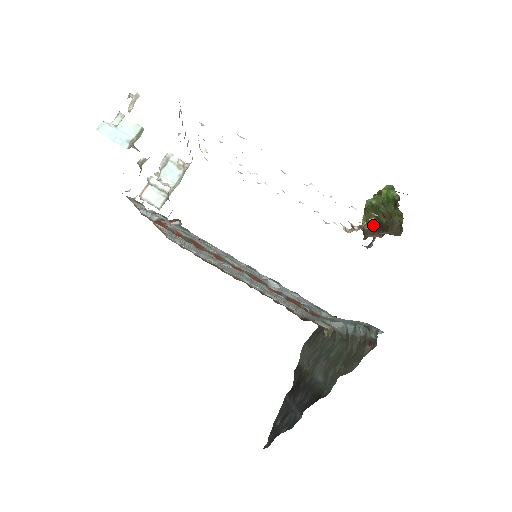
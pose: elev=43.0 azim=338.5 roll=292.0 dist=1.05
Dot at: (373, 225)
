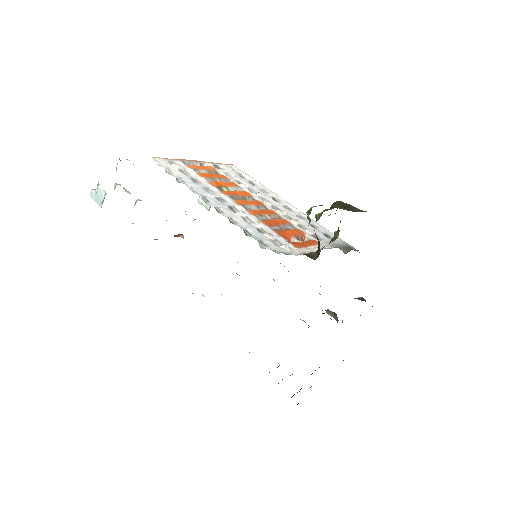
Dot at: (337, 235)
